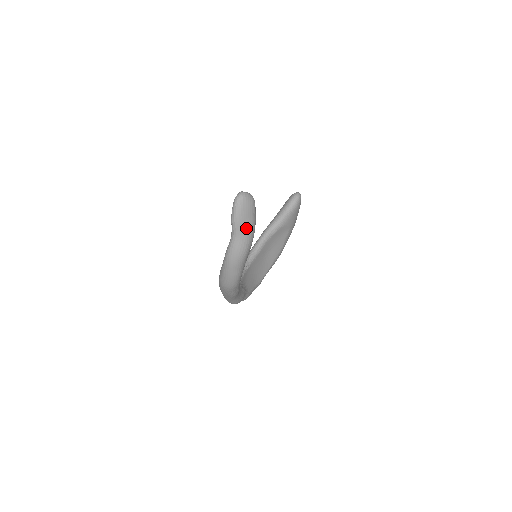
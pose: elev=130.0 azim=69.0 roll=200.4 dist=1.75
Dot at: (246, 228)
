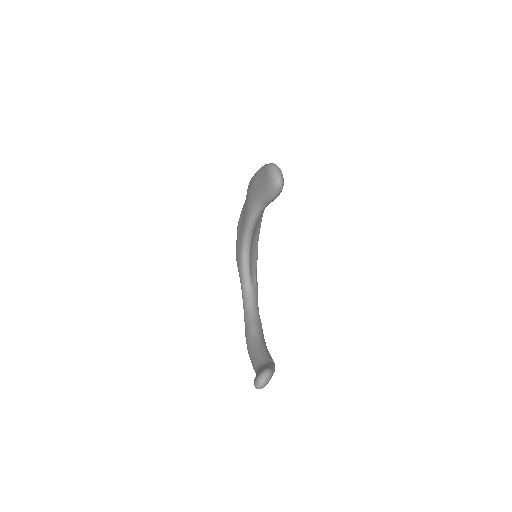
Dot at: occluded
